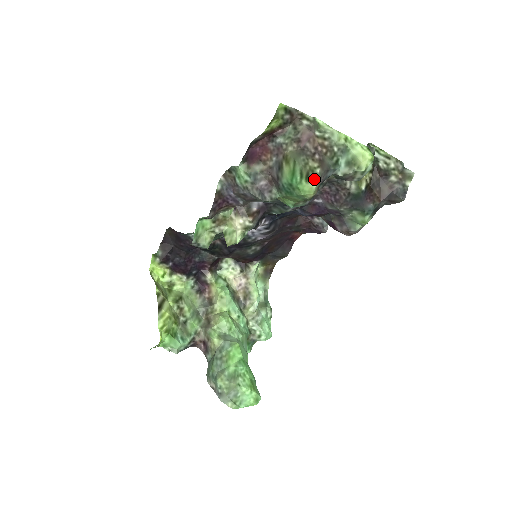
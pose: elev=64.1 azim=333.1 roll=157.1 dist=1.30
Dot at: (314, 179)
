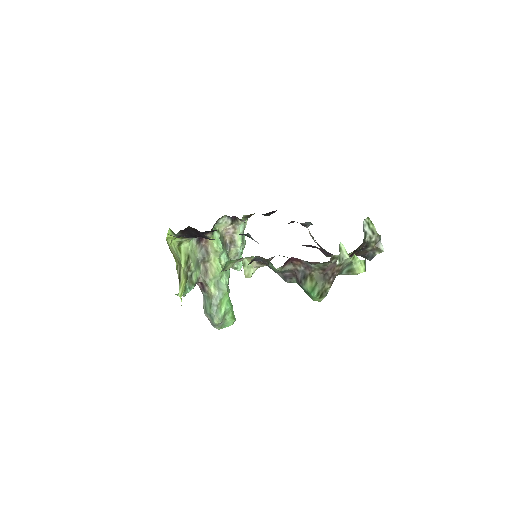
Dot at: (325, 296)
